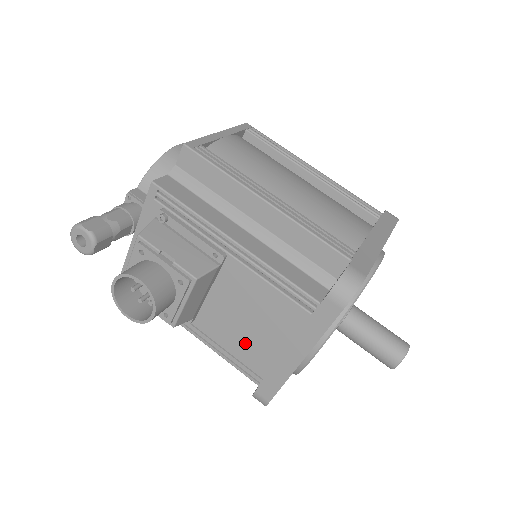
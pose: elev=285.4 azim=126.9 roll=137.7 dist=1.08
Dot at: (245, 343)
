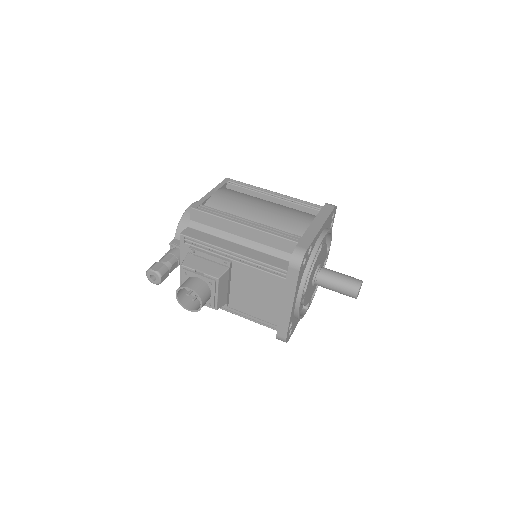
Dot at: (260, 308)
